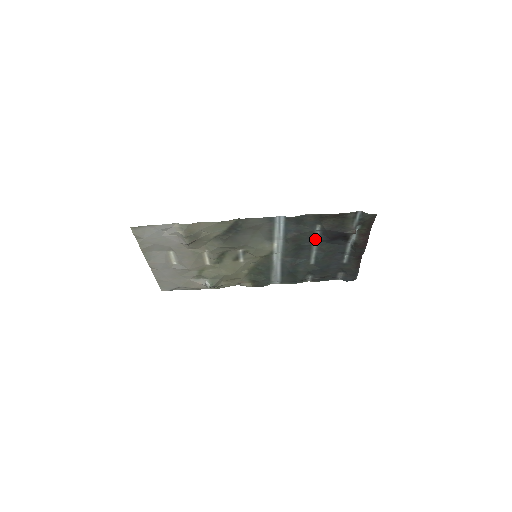
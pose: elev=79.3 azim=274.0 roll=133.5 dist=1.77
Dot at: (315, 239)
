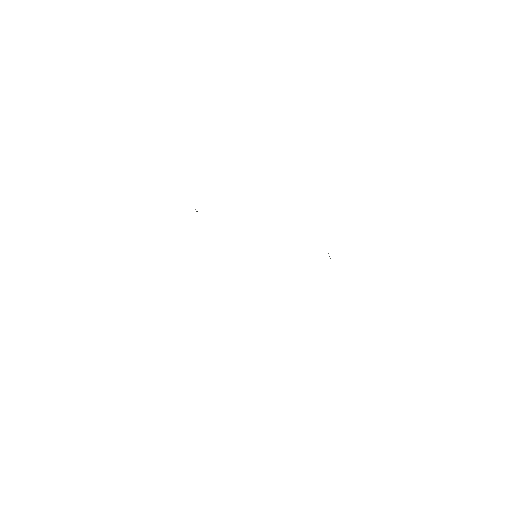
Dot at: occluded
